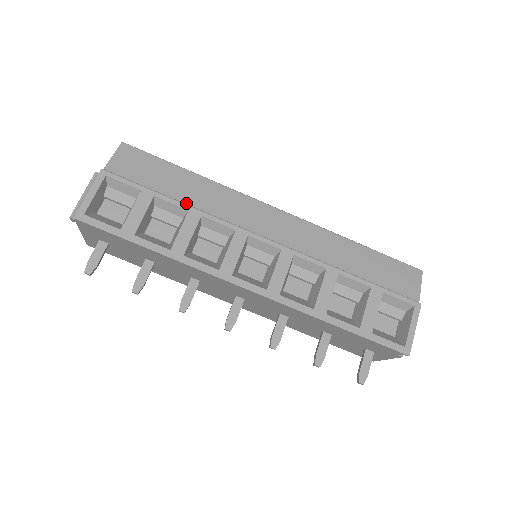
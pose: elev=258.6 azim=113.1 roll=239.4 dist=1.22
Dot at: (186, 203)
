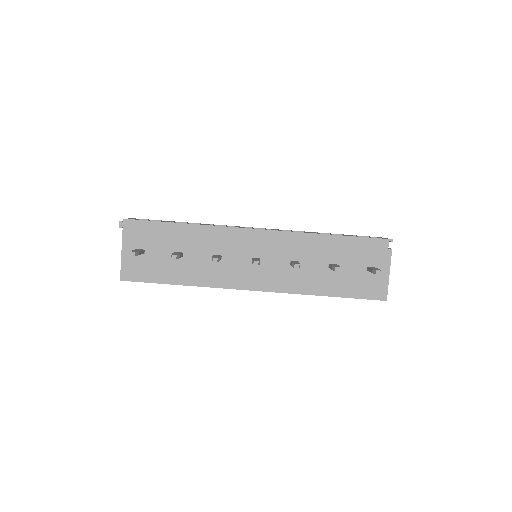
Dot at: occluded
